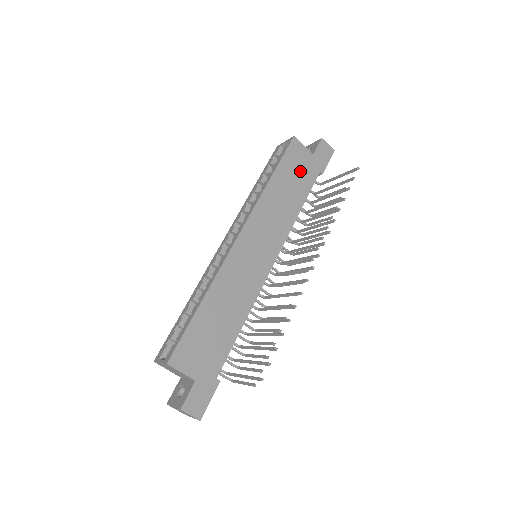
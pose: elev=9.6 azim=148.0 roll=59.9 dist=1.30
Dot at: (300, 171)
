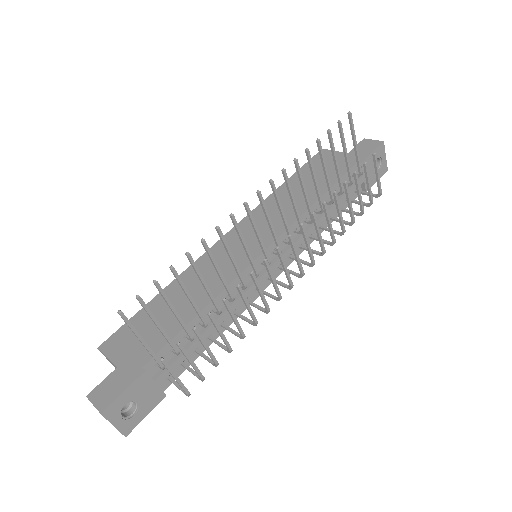
Dot at: occluded
